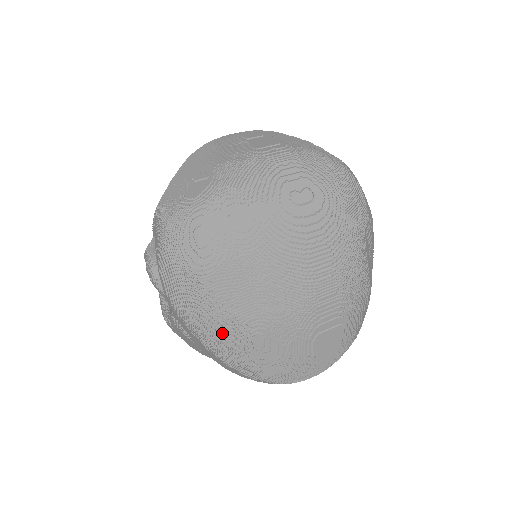
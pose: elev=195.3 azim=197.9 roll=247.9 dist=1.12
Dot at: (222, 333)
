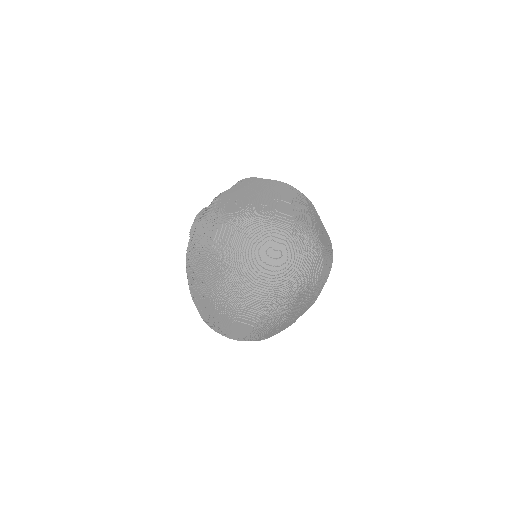
Dot at: (196, 283)
